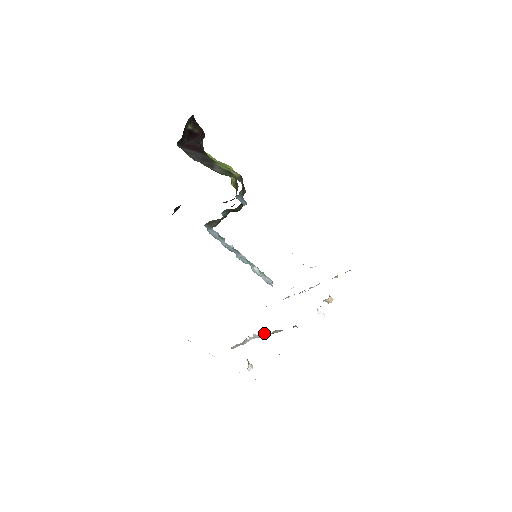
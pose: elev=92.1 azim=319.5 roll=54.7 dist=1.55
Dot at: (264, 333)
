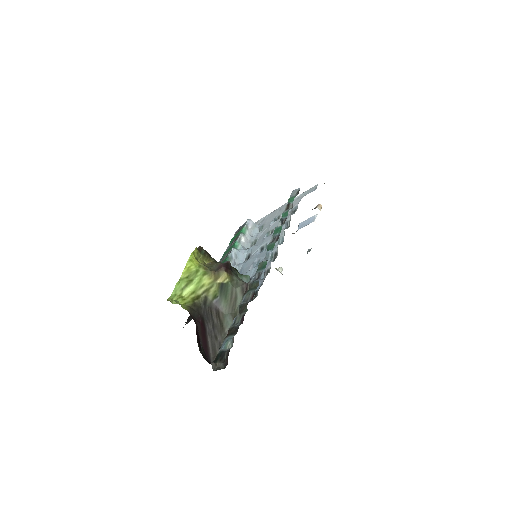
Dot at: occluded
